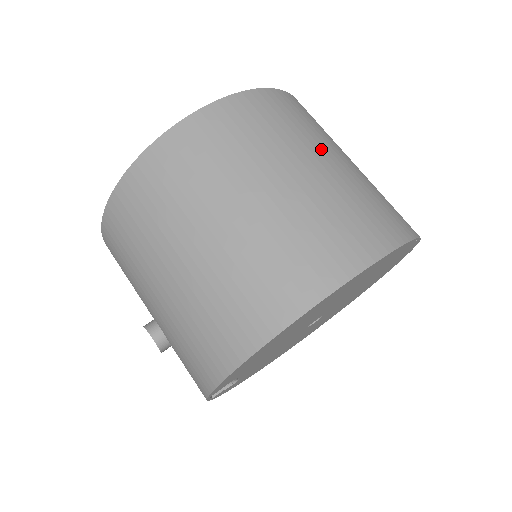
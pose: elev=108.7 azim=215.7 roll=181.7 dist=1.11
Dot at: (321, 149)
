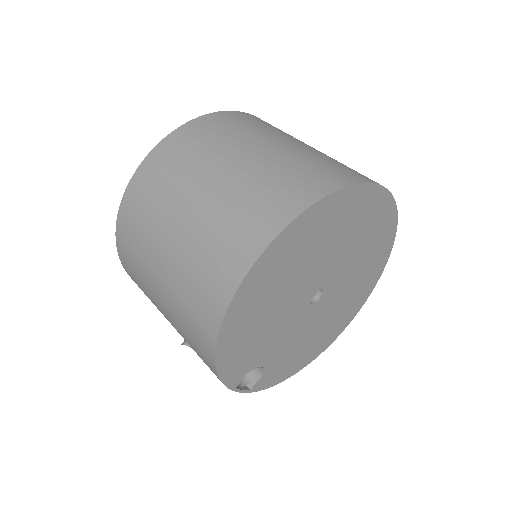
Dot at: (243, 146)
